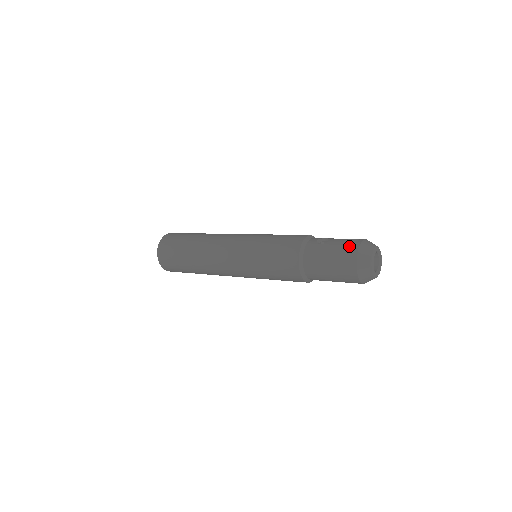
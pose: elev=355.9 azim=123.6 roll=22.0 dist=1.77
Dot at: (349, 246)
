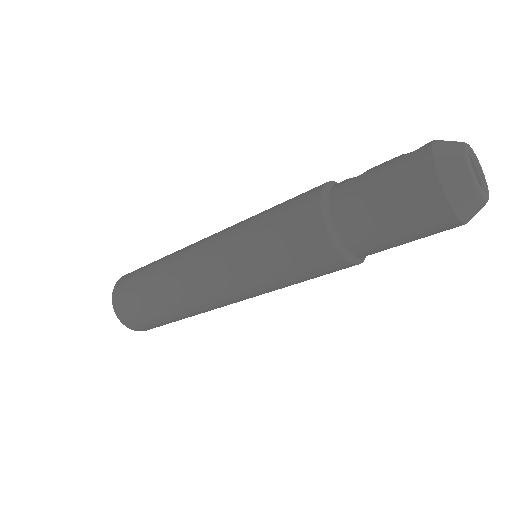
Dot at: (411, 153)
